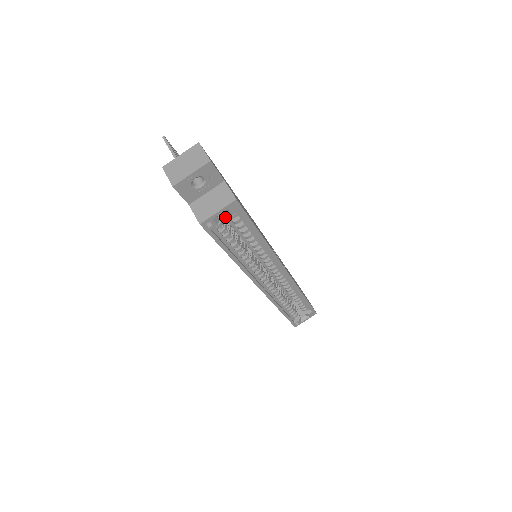
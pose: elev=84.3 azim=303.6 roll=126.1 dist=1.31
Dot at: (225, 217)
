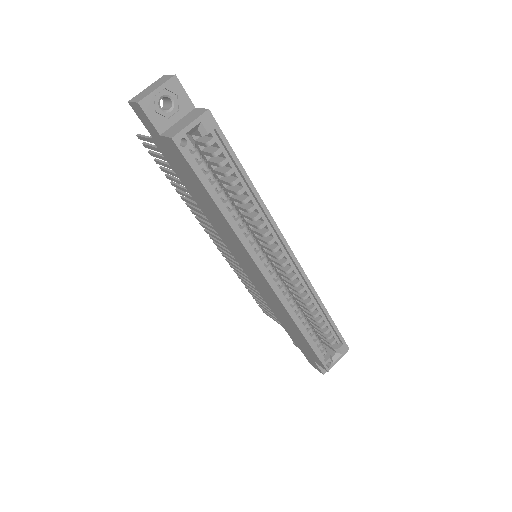
Dot at: occluded
